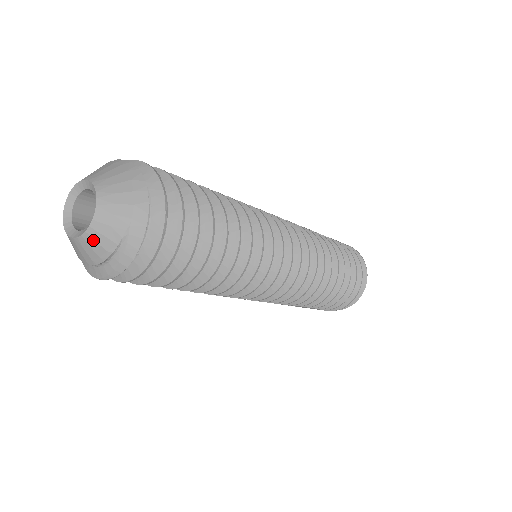
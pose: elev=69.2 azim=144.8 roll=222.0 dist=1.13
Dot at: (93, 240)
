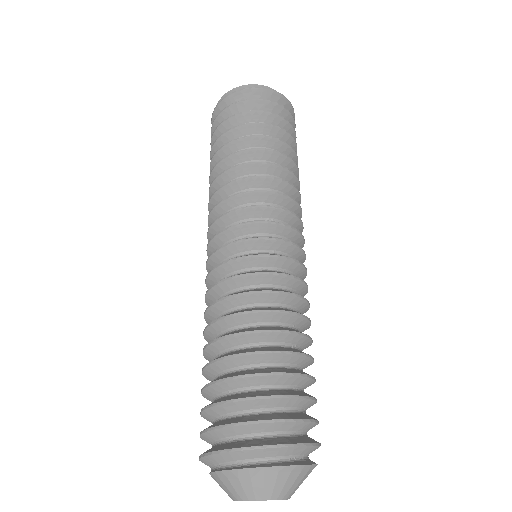
Dot at: occluded
